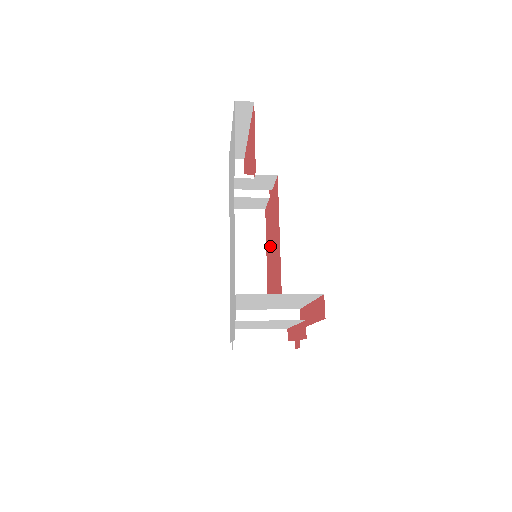
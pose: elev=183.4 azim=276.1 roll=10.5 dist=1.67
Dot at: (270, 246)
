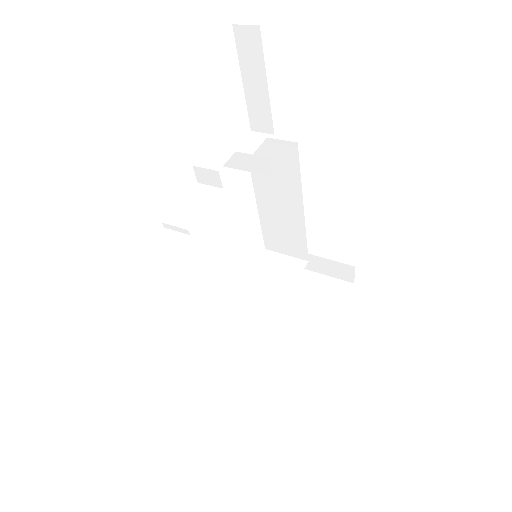
Dot at: occluded
